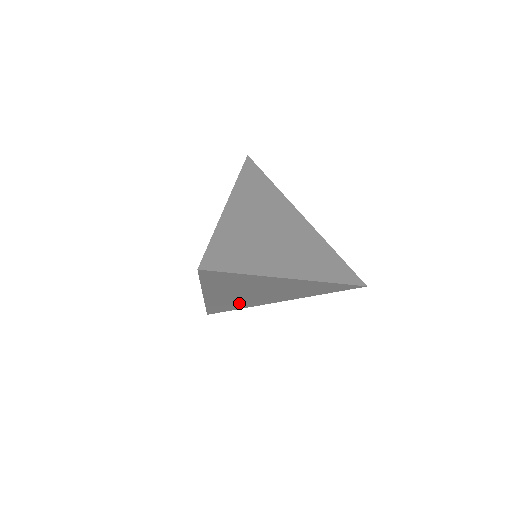
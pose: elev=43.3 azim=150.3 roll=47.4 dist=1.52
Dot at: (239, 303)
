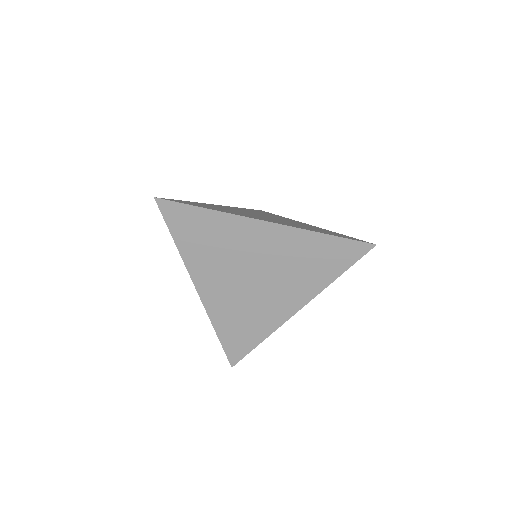
Dot at: (249, 318)
